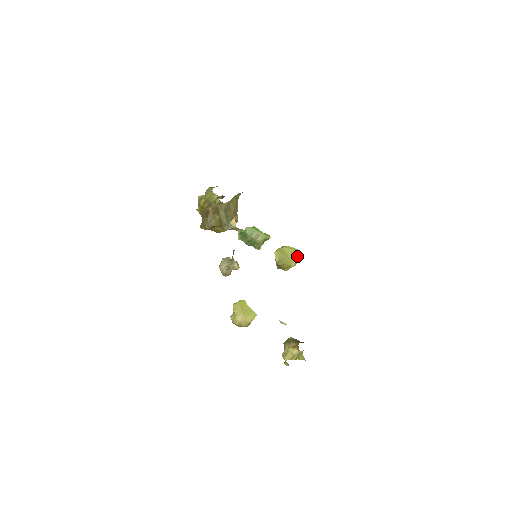
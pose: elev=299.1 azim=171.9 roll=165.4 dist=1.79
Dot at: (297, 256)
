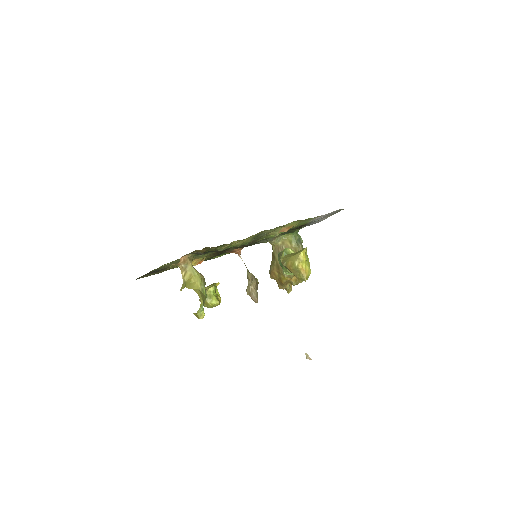
Dot at: (302, 251)
